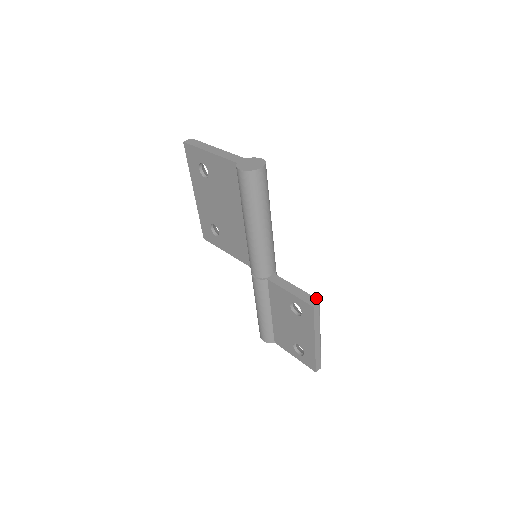
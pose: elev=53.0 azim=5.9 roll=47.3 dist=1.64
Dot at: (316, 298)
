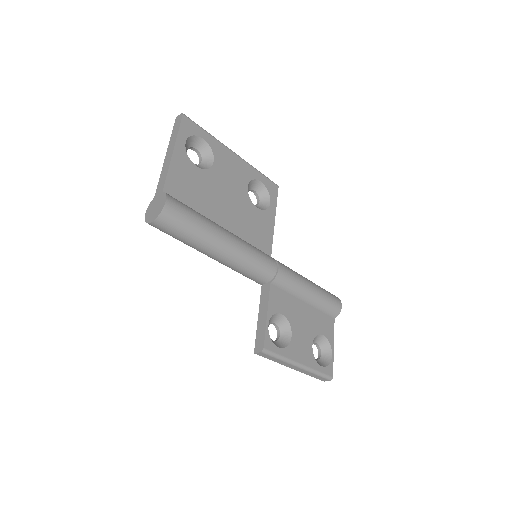
Dot at: (263, 344)
